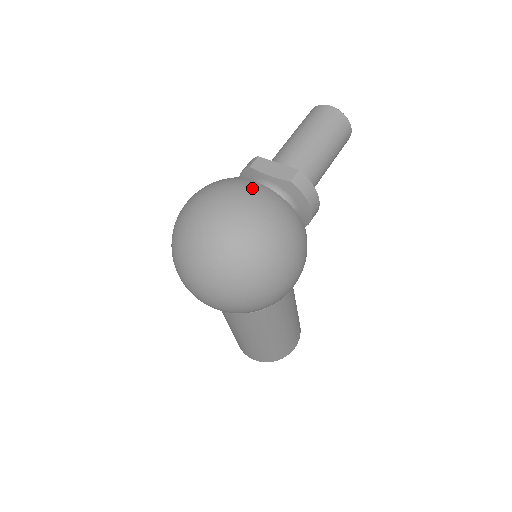
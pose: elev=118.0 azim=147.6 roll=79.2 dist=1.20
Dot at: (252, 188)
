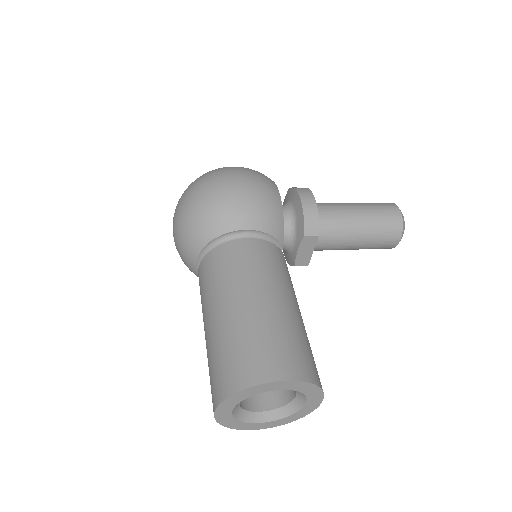
Dot at: occluded
